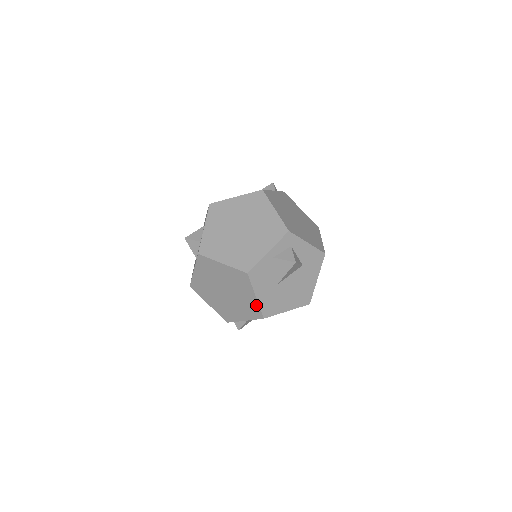
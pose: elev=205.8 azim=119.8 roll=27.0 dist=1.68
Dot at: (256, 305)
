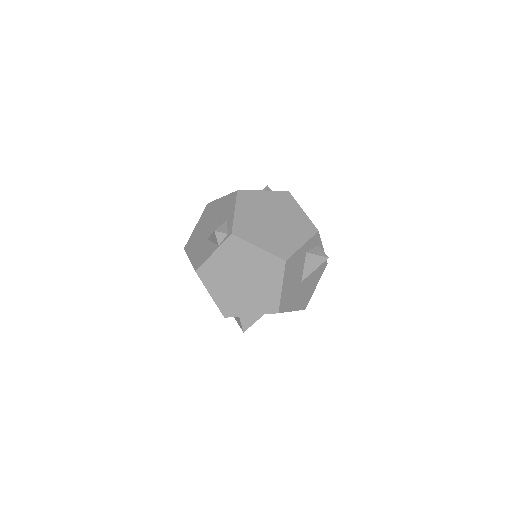
Dot at: occluded
